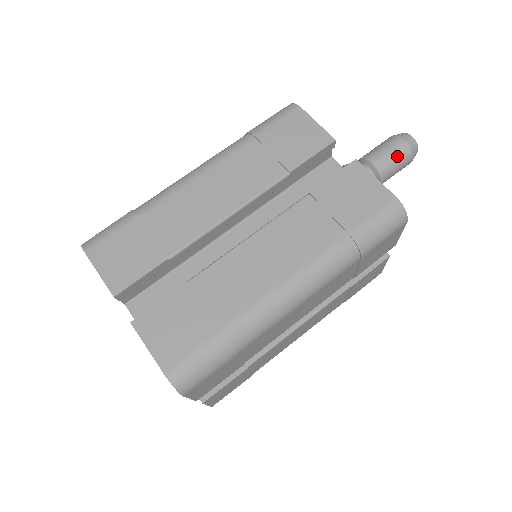
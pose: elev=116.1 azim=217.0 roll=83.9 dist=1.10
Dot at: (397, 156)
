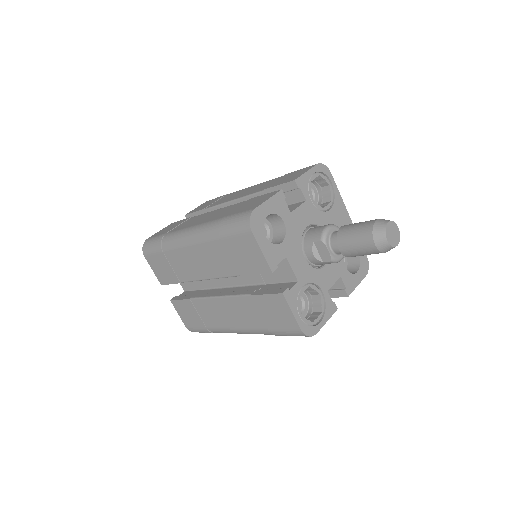
Dot at: (364, 252)
